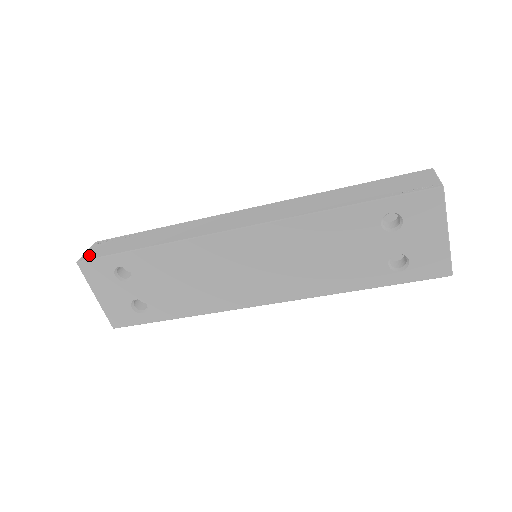
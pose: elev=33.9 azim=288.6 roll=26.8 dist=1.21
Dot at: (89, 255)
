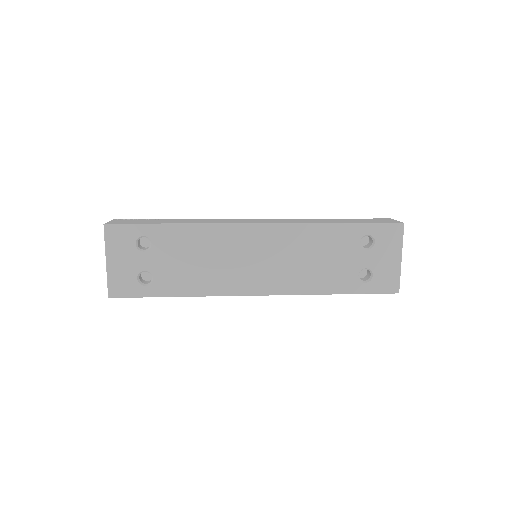
Dot at: (115, 222)
